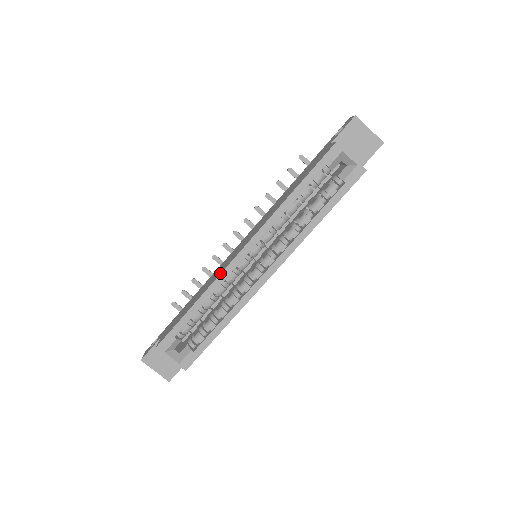
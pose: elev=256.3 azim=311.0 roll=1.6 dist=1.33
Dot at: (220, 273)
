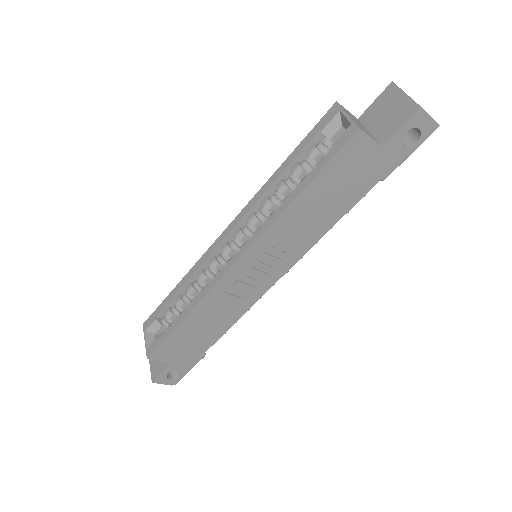
Dot at: (204, 255)
